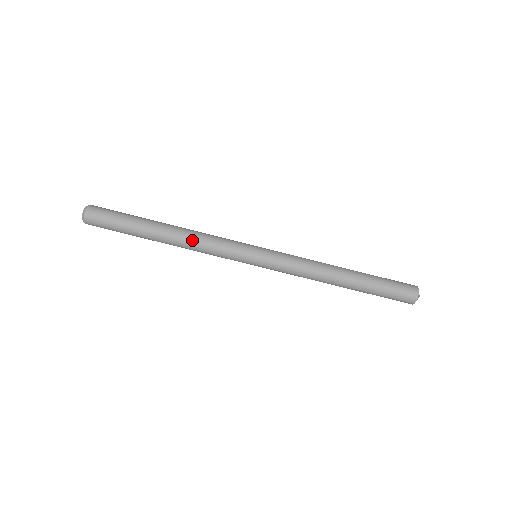
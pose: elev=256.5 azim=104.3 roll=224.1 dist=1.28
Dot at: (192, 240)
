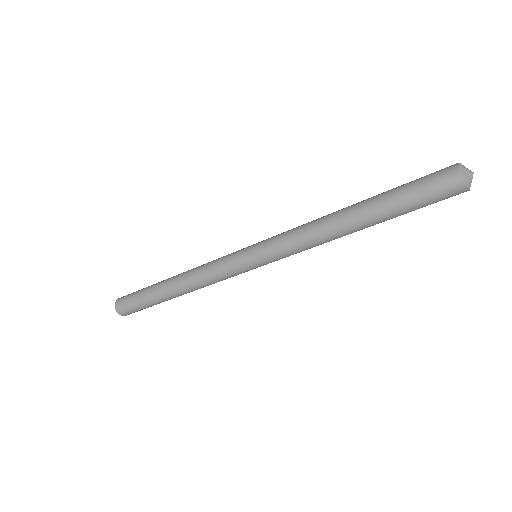
Dot at: (196, 287)
